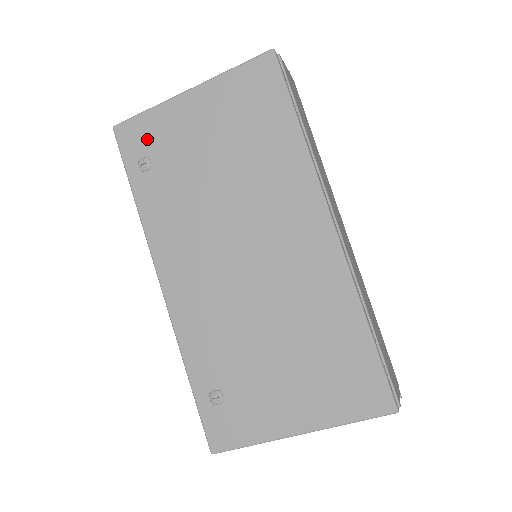
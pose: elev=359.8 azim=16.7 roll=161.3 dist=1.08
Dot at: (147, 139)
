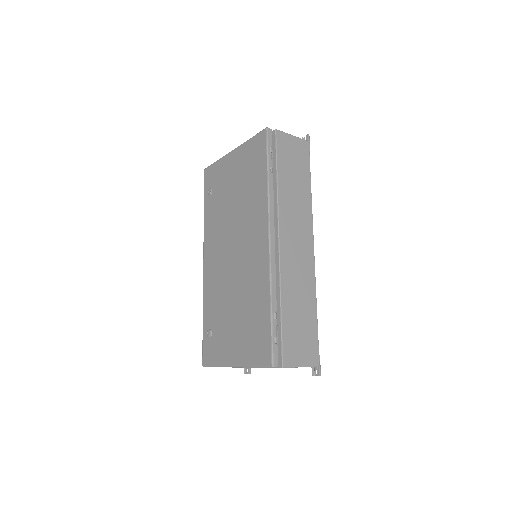
Dot at: (214, 178)
